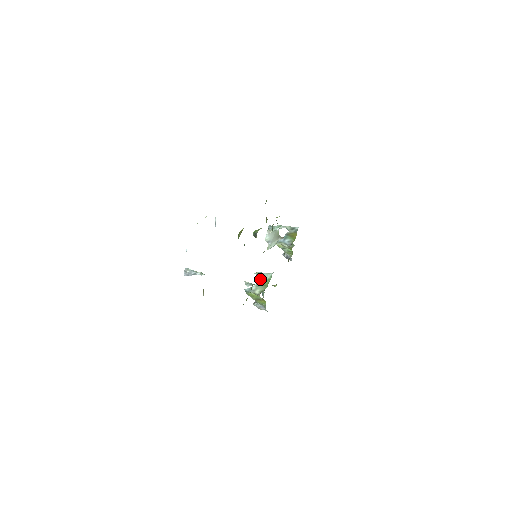
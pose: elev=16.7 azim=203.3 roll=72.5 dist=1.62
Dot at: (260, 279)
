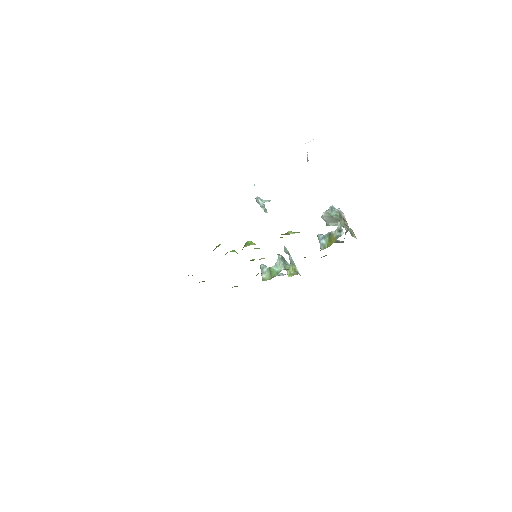
Dot at: occluded
